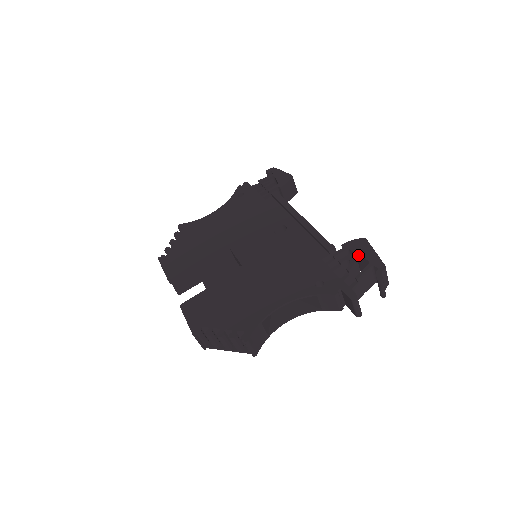
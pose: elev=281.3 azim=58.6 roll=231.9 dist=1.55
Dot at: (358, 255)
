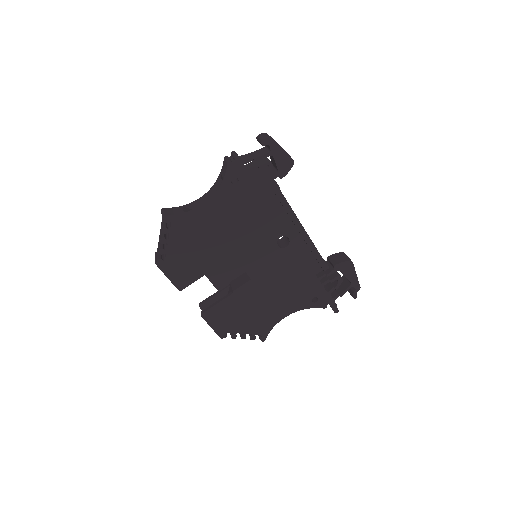
Dot at: occluded
